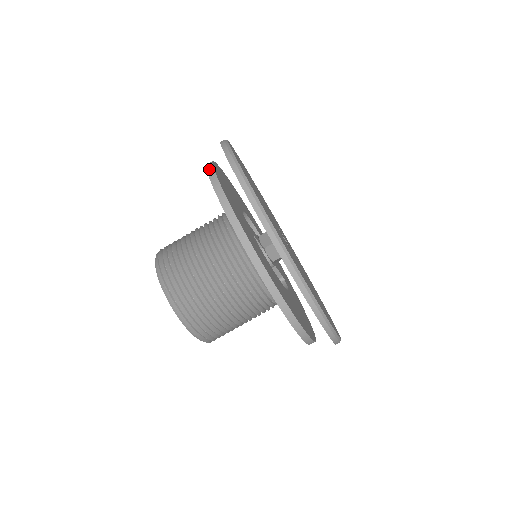
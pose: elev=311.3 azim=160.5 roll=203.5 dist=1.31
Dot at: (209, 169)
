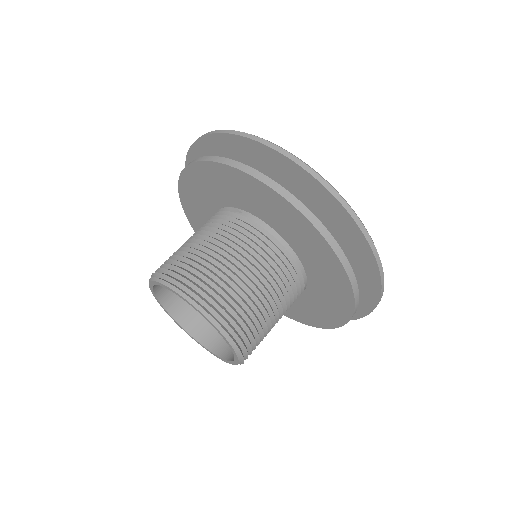
Dot at: (183, 169)
